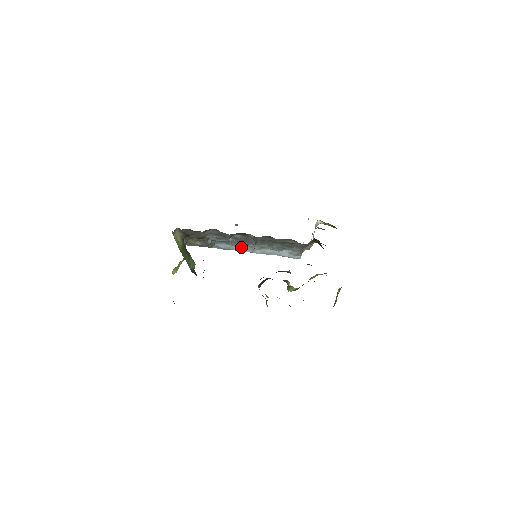
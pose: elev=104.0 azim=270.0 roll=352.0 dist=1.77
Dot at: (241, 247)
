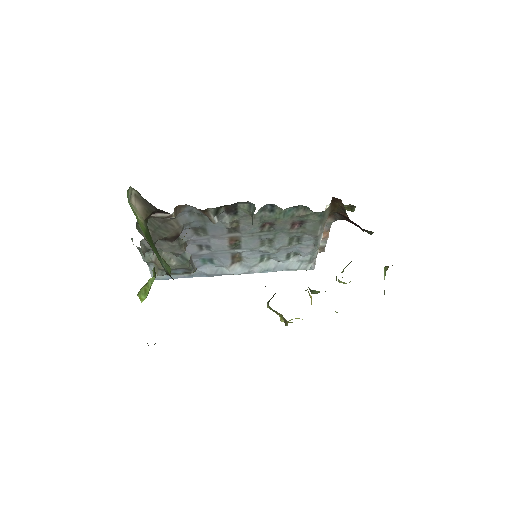
Dot at: (233, 266)
